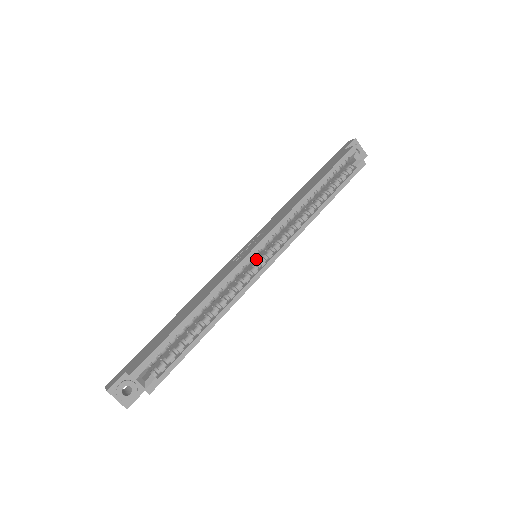
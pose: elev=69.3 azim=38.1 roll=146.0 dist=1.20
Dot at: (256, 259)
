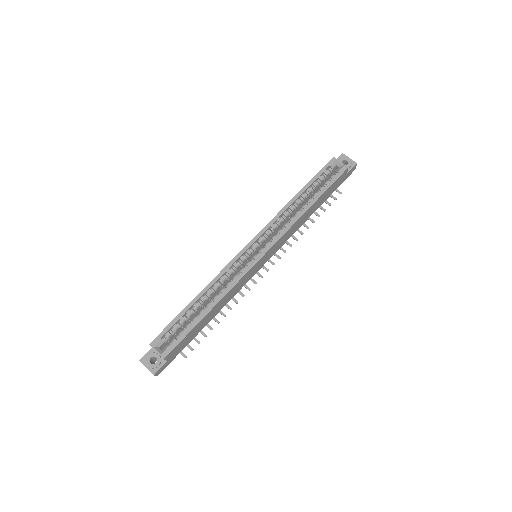
Dot at: occluded
